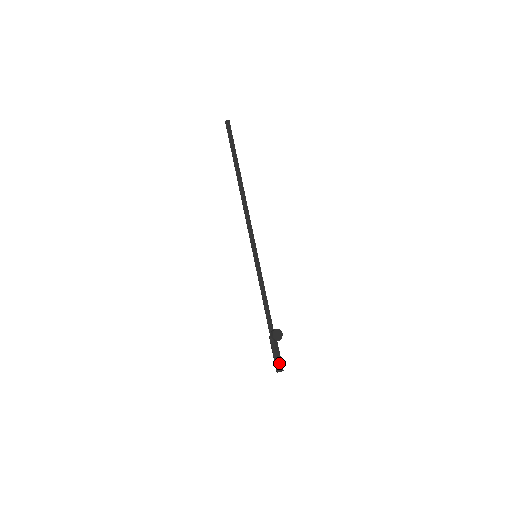
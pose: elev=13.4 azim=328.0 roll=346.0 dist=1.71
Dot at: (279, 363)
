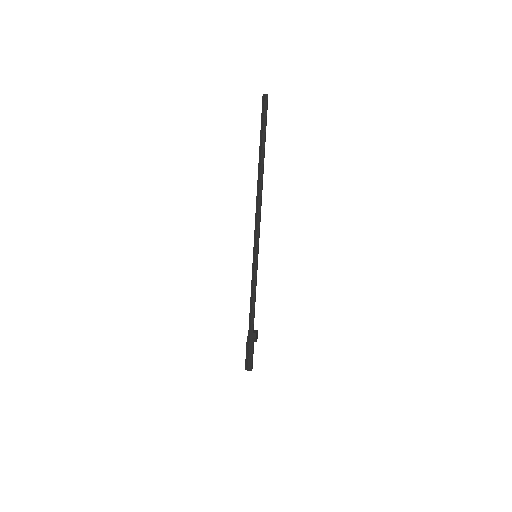
Dot at: (252, 362)
